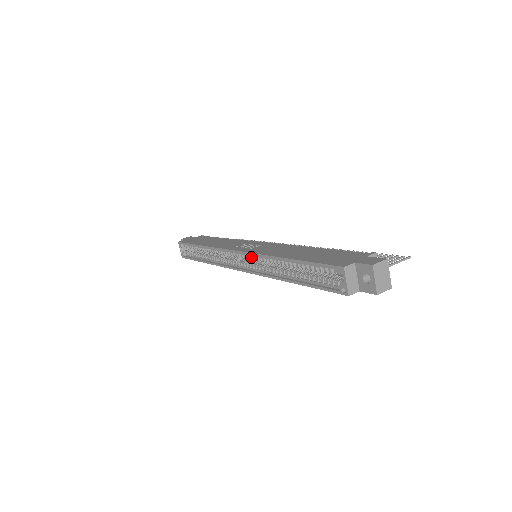
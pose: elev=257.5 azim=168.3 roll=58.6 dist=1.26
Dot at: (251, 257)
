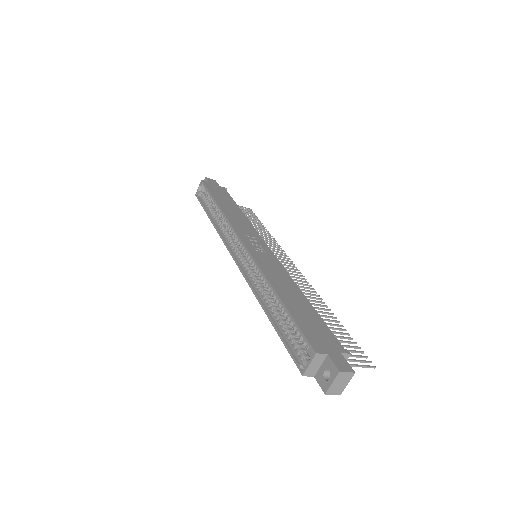
Dot at: (251, 260)
